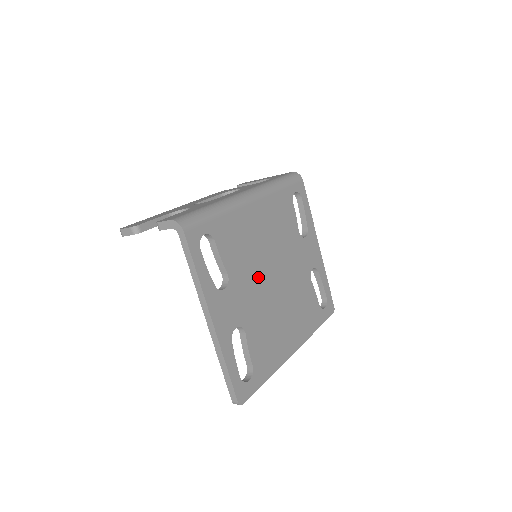
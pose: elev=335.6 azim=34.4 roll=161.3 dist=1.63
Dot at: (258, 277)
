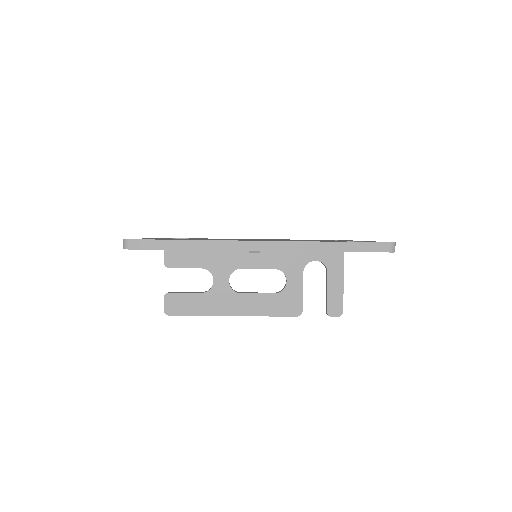
Dot at: occluded
